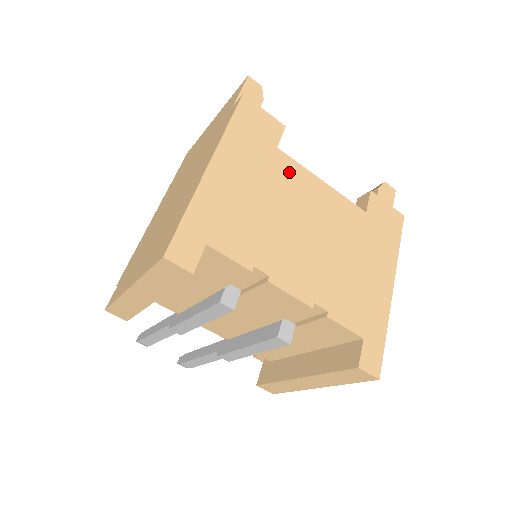
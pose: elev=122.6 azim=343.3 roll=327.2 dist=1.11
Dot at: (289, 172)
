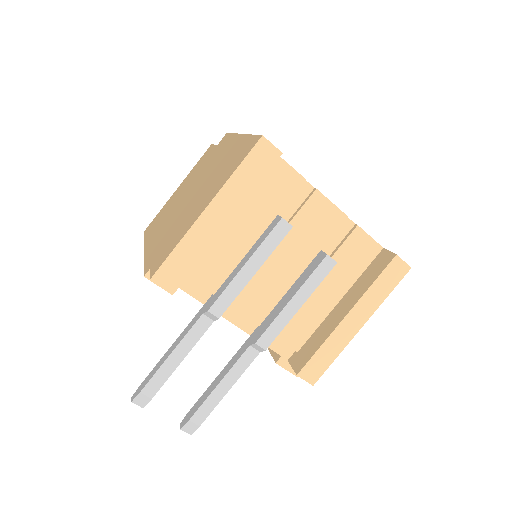
Dot at: occluded
